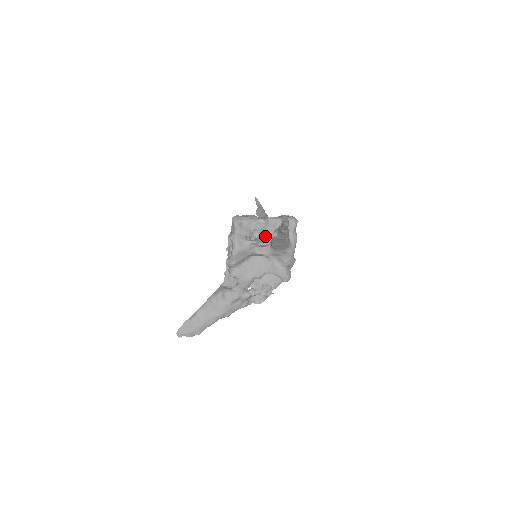
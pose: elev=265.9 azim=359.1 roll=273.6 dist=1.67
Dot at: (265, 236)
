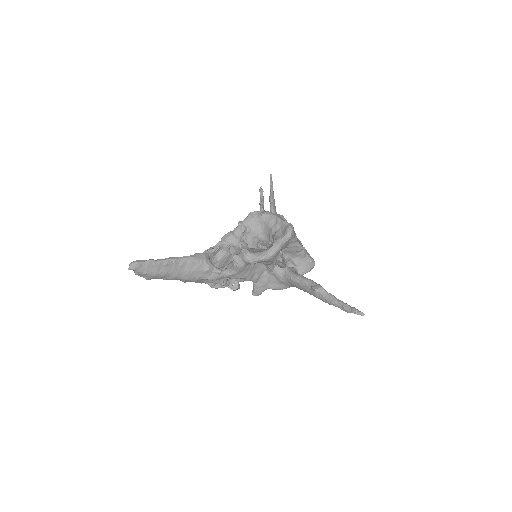
Dot at: (285, 256)
